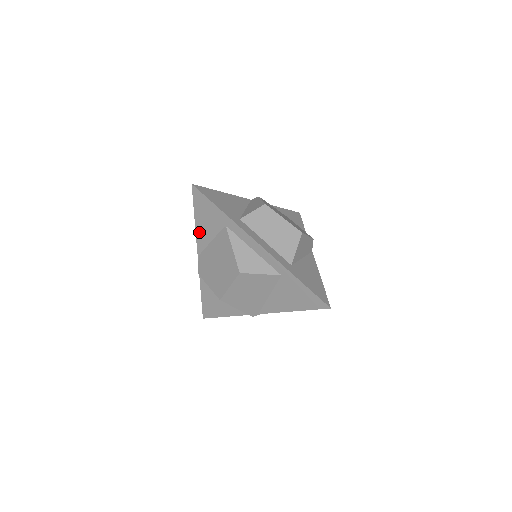
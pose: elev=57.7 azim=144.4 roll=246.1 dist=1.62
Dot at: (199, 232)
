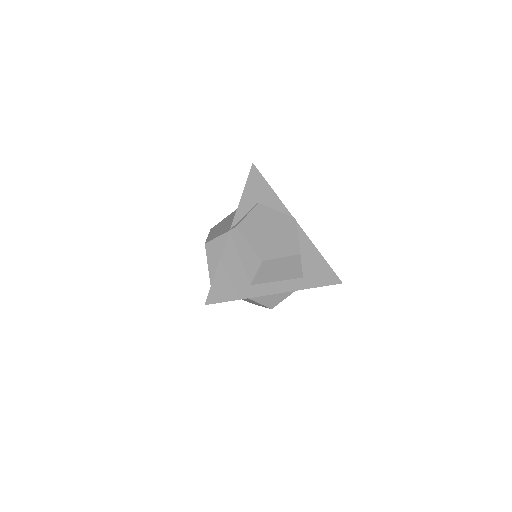
Dot at: occluded
